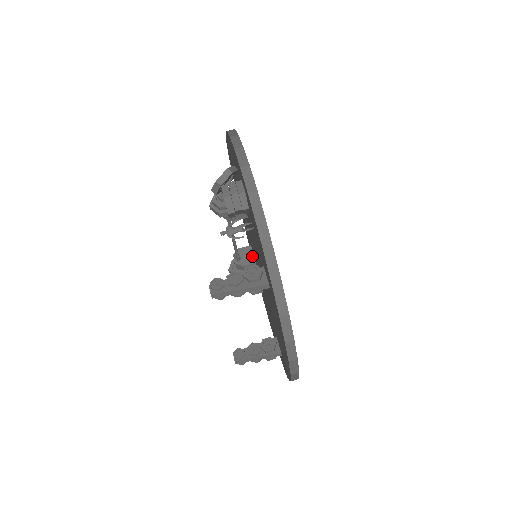
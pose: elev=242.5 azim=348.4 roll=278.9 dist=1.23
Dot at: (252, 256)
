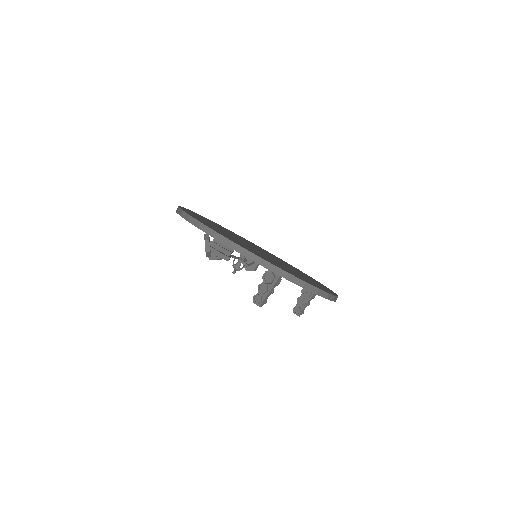
Dot at: occluded
